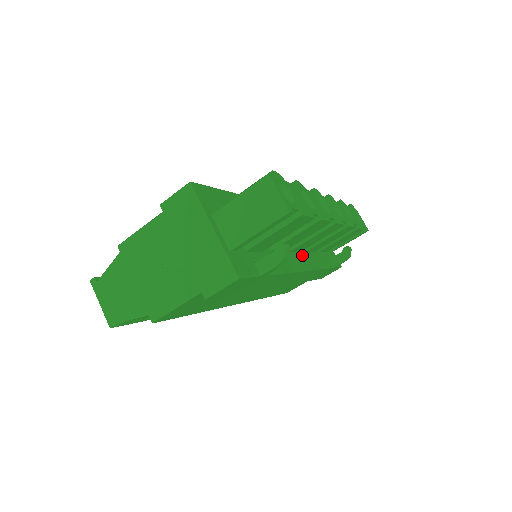
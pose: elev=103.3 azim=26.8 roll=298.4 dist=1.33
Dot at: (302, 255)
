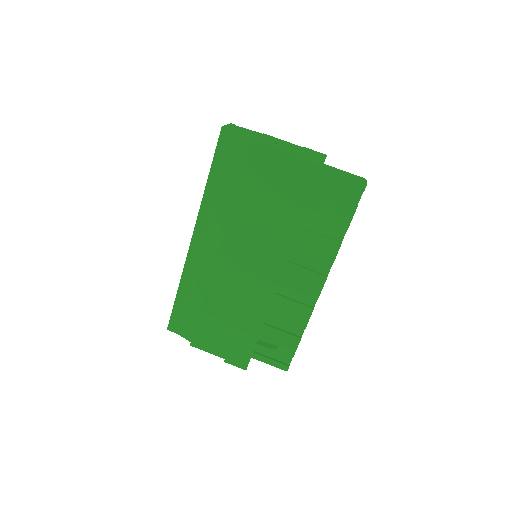
Dot at: occluded
